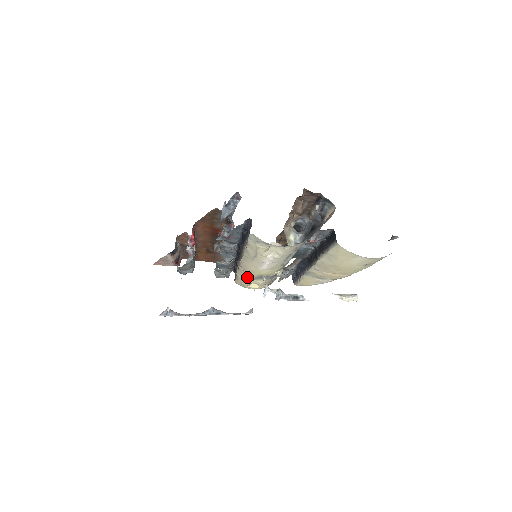
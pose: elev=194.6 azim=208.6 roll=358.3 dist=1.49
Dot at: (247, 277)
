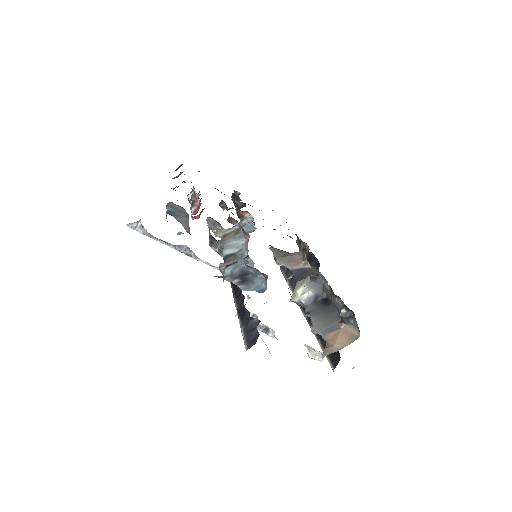
Dot at: occluded
